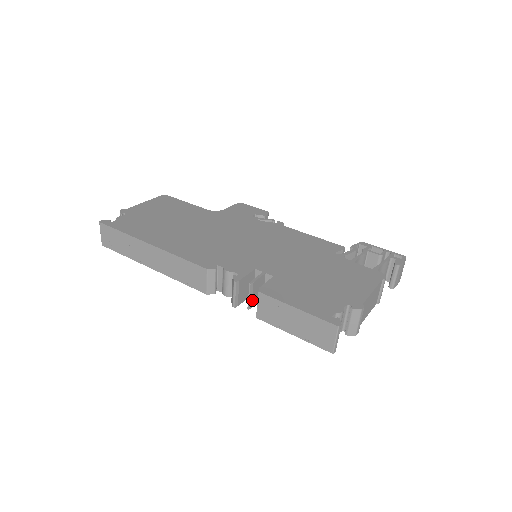
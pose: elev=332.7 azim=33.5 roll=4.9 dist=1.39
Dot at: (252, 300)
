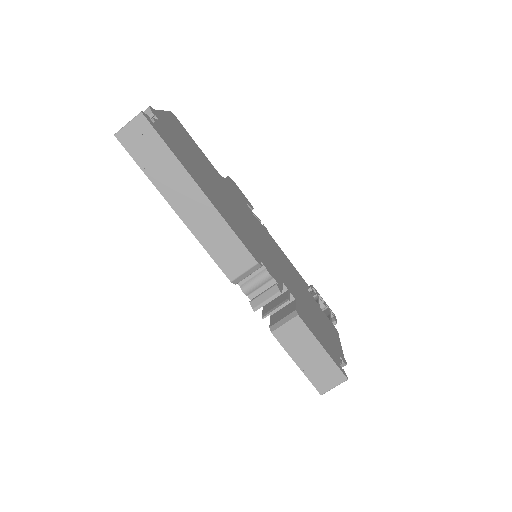
Dot at: (271, 312)
